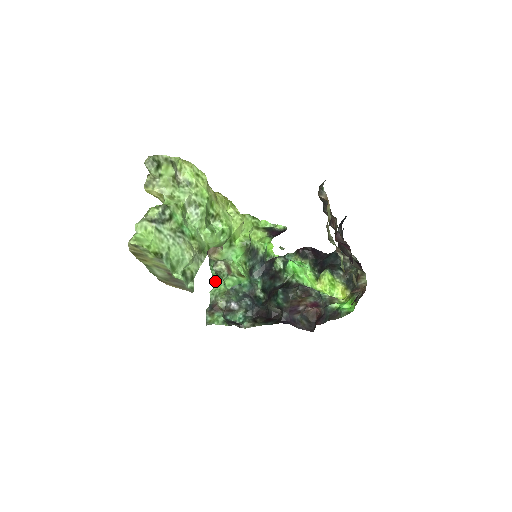
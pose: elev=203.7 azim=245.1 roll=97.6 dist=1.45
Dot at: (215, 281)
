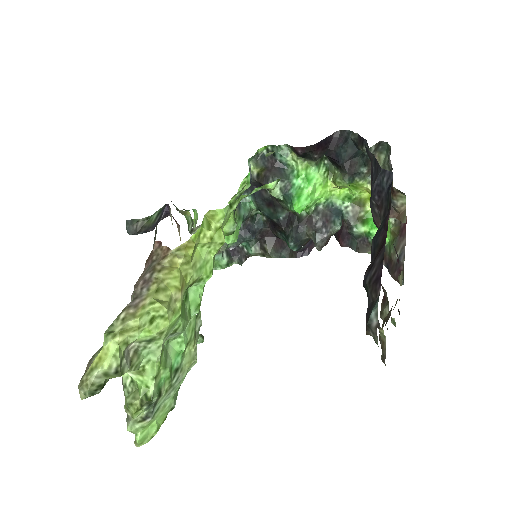
Dot at: occluded
